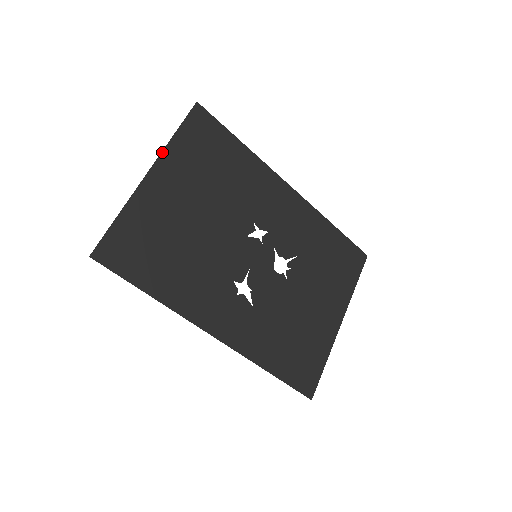
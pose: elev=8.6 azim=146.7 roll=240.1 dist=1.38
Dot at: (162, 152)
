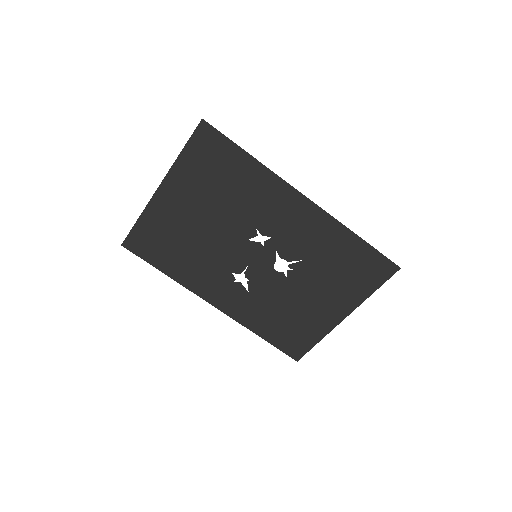
Dot at: (169, 170)
